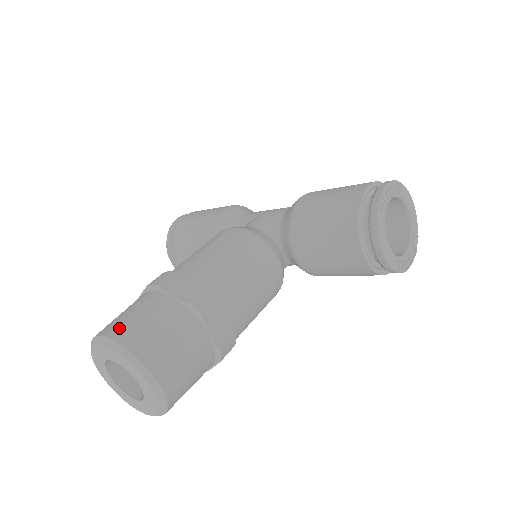
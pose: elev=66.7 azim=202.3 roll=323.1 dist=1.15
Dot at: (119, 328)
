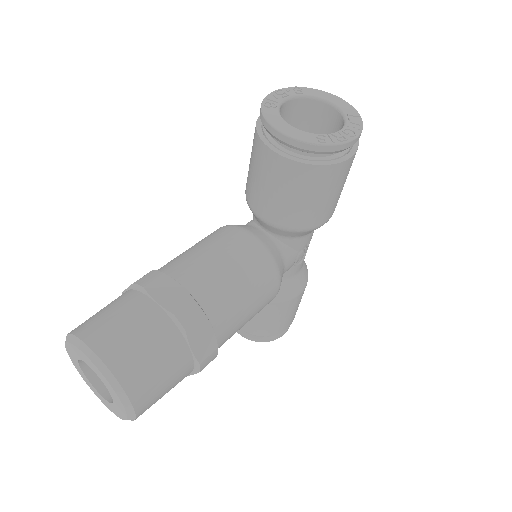
Dot at: occluded
